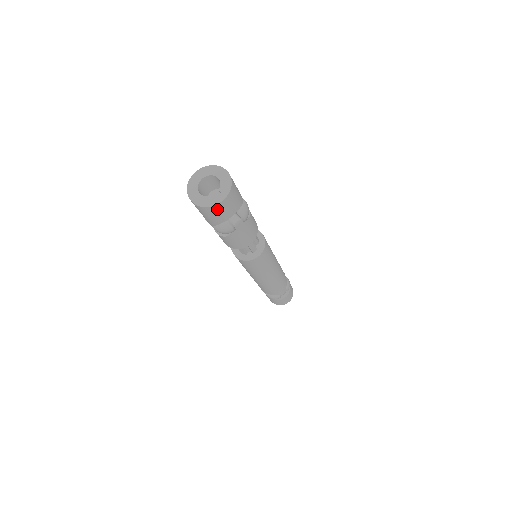
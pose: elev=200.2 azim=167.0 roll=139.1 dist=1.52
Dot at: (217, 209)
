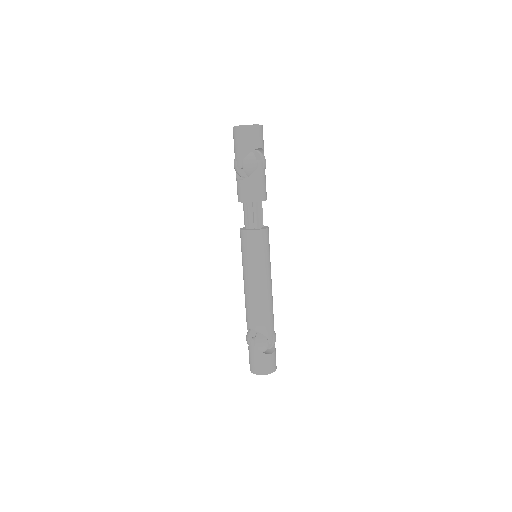
Dot at: (253, 131)
